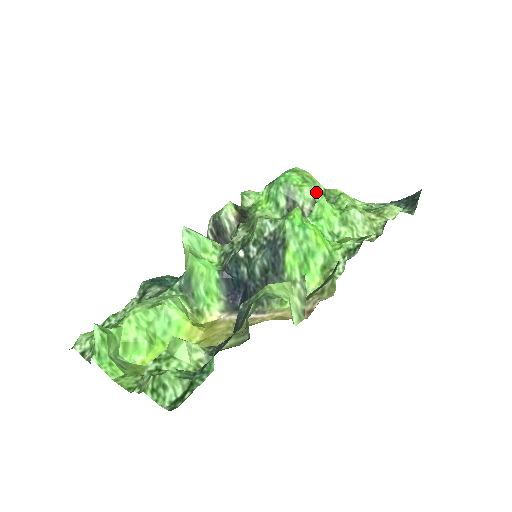
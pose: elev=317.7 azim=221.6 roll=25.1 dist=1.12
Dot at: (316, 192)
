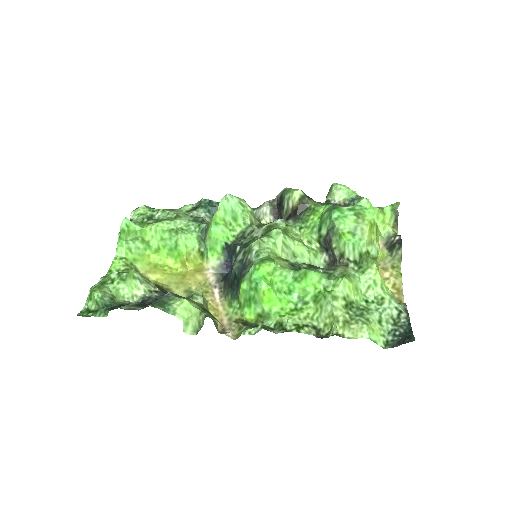
Dot at: (351, 249)
